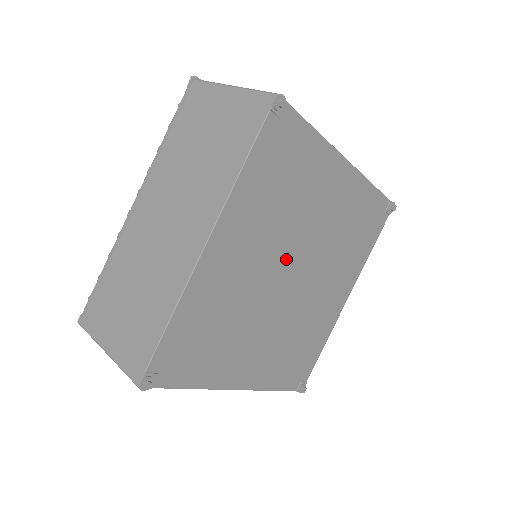
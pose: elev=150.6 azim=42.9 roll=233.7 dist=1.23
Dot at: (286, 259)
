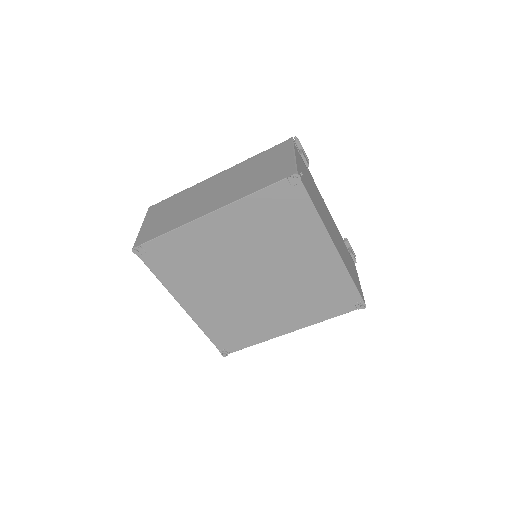
Dot at: (255, 264)
